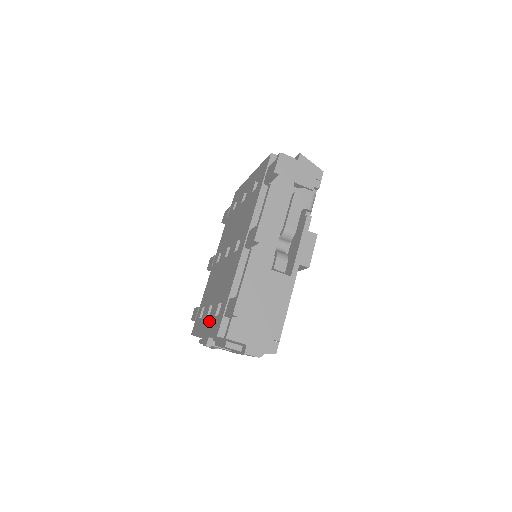
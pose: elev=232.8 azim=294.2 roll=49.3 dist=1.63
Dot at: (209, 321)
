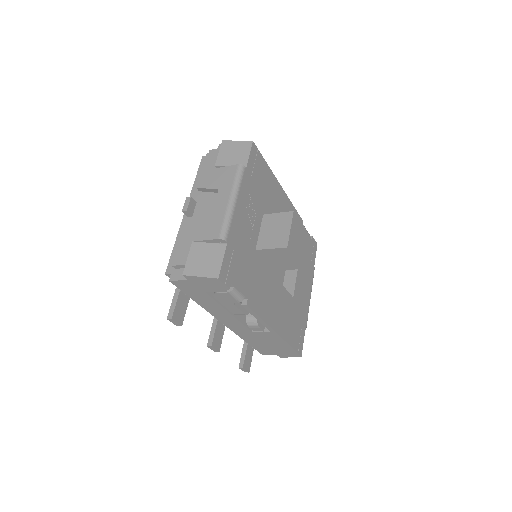
Dot at: occluded
